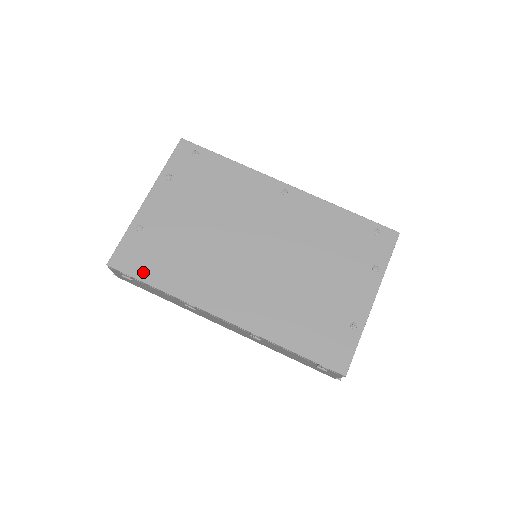
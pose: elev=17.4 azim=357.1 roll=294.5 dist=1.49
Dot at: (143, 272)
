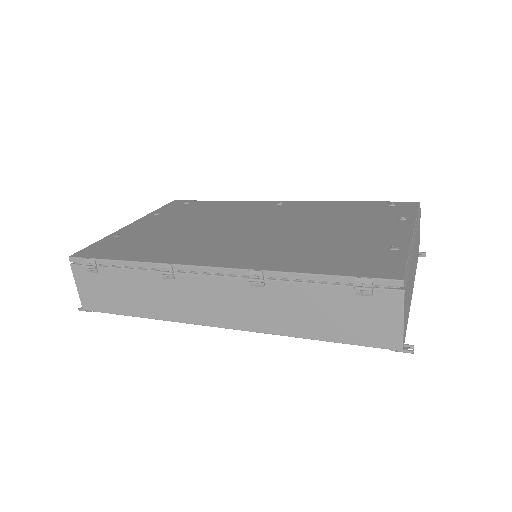
Dot at: (111, 255)
